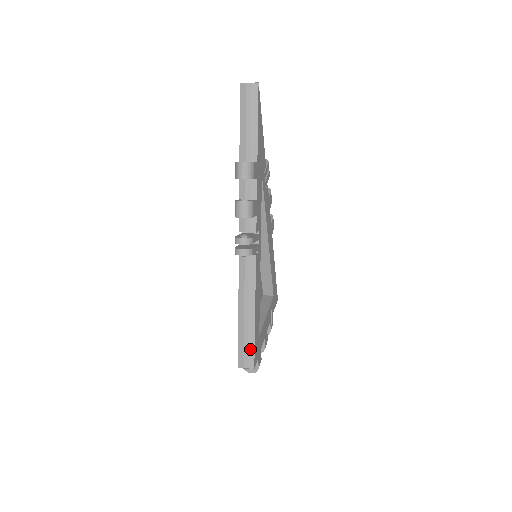
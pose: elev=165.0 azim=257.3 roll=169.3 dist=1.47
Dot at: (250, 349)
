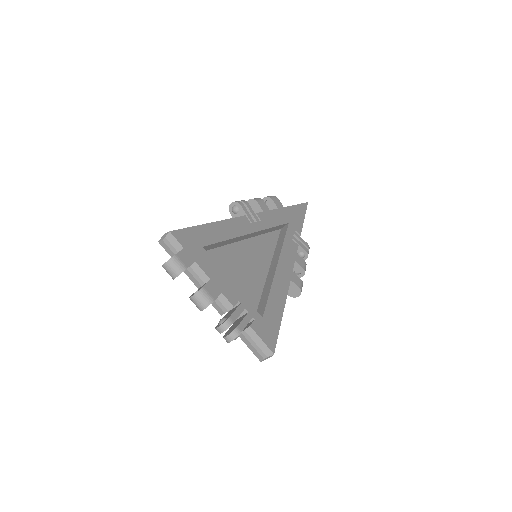
Dot at: occluded
